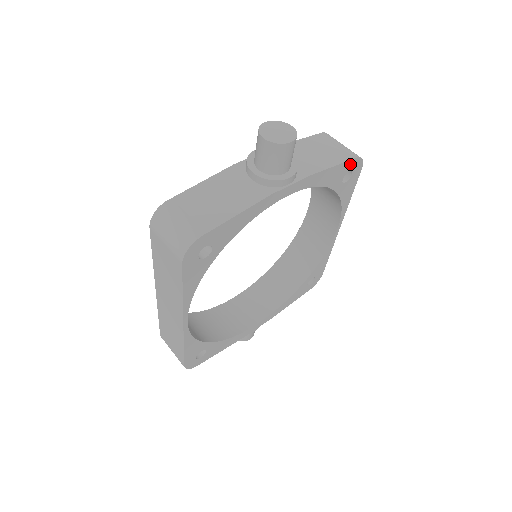
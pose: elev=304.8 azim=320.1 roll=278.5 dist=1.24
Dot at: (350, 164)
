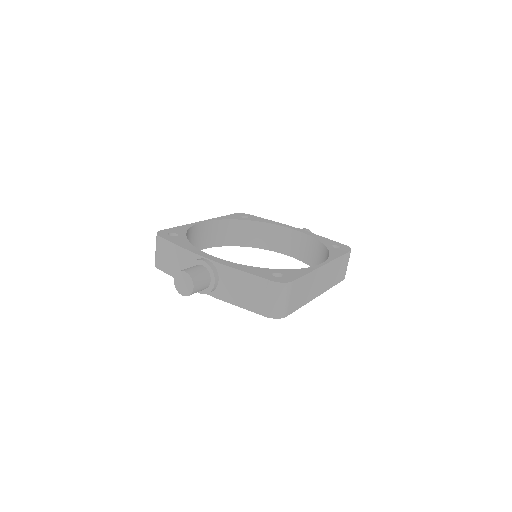
Dot at: (263, 313)
